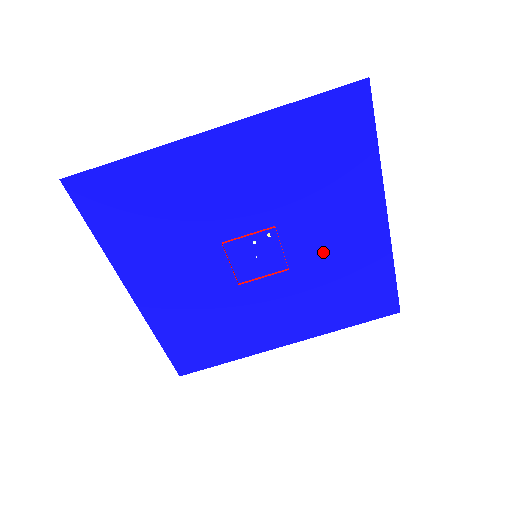
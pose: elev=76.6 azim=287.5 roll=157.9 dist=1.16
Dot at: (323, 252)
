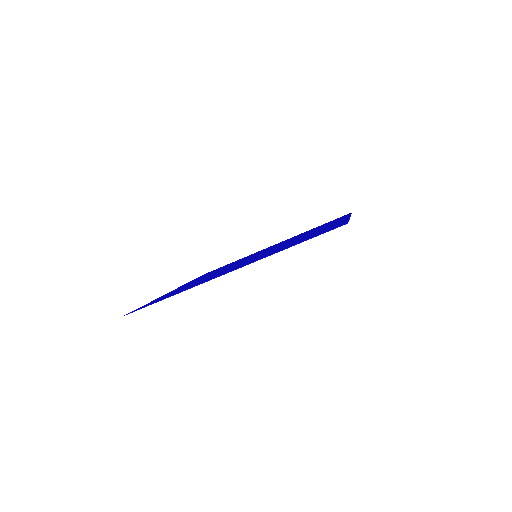
Dot at: occluded
